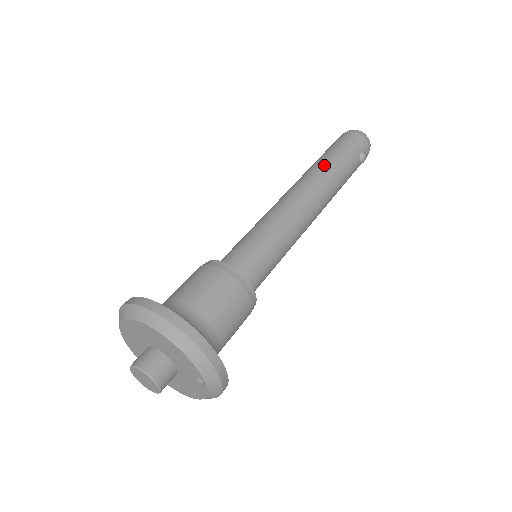
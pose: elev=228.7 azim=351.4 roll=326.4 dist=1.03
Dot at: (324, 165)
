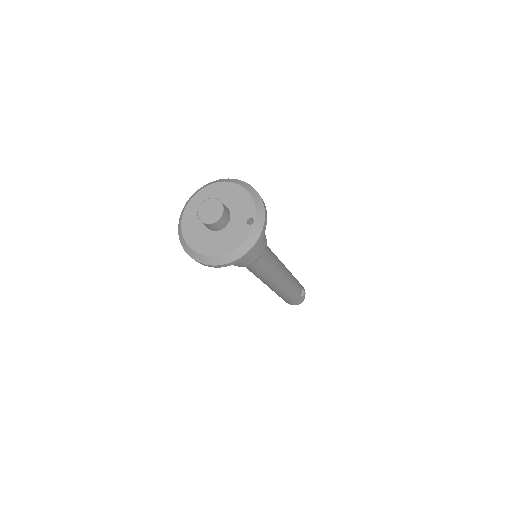
Dot at: occluded
